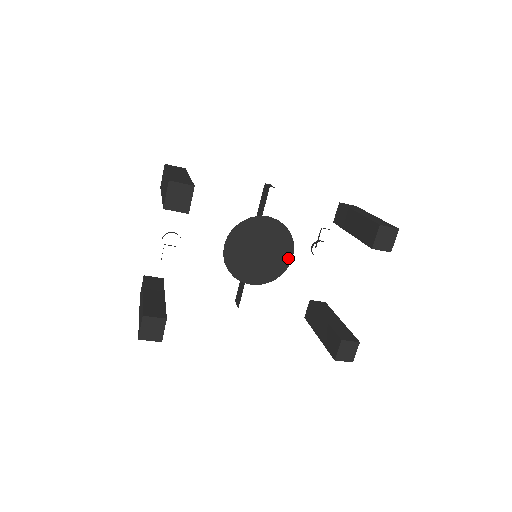
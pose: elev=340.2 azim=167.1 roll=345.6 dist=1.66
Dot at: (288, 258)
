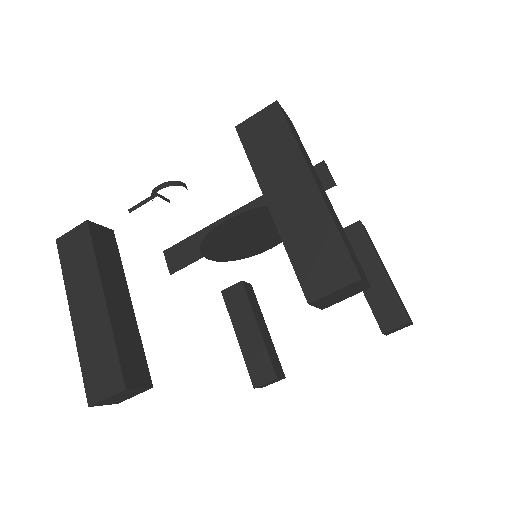
Dot at: (267, 247)
